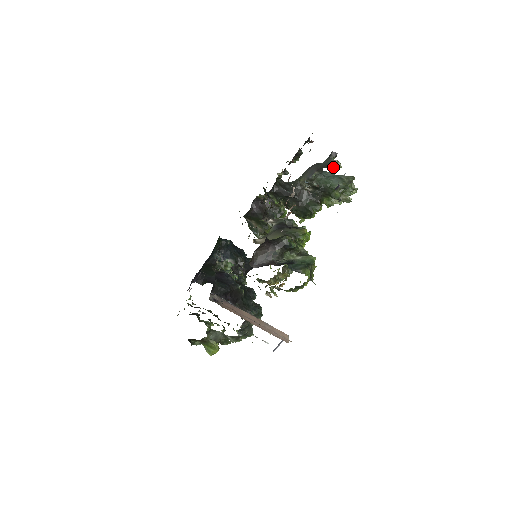
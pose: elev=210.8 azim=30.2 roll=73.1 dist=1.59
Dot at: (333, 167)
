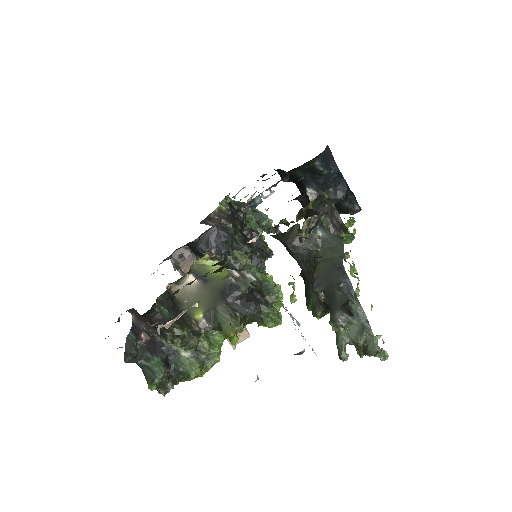
Dot at: occluded
